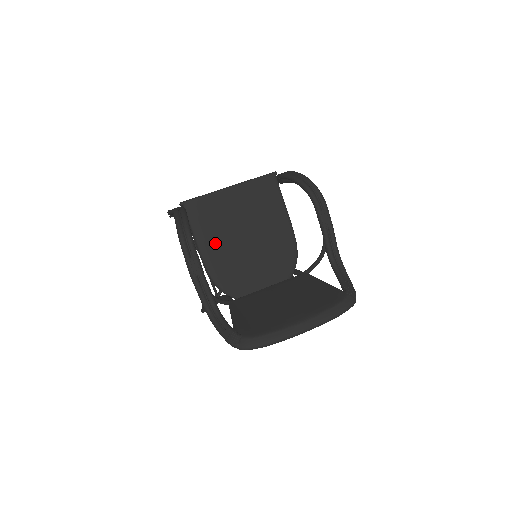
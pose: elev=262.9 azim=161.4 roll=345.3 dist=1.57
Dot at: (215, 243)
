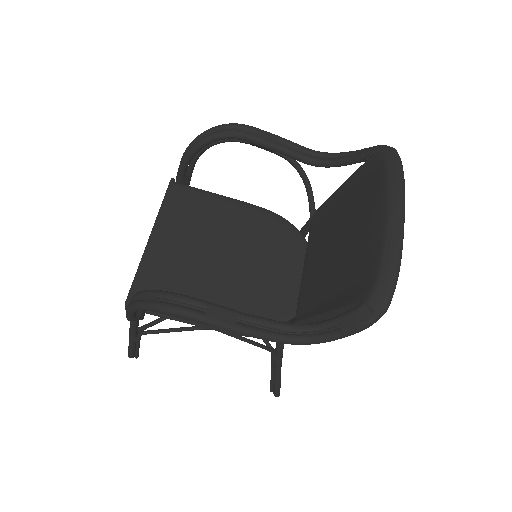
Dot at: (206, 297)
